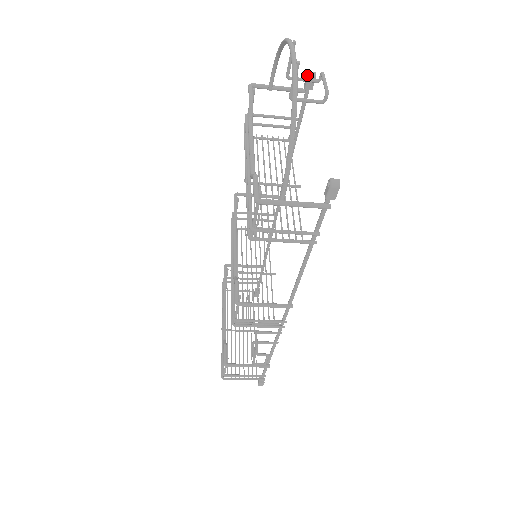
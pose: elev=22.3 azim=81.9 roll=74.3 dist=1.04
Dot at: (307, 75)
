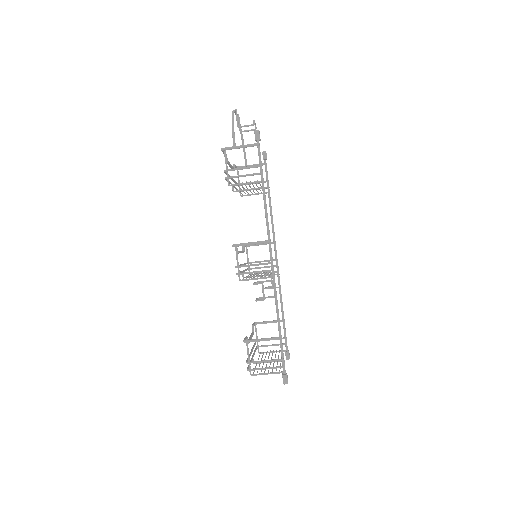
Dot at: (263, 154)
